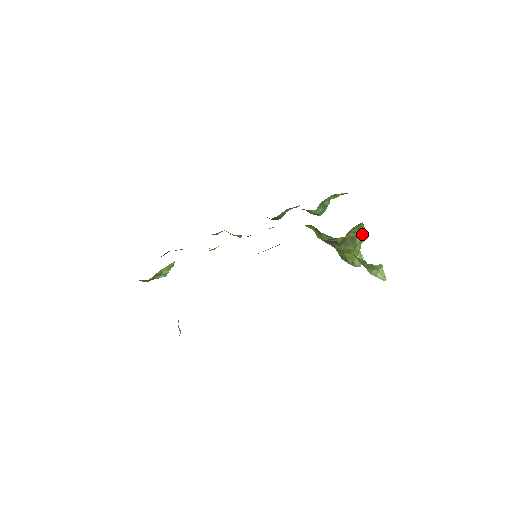
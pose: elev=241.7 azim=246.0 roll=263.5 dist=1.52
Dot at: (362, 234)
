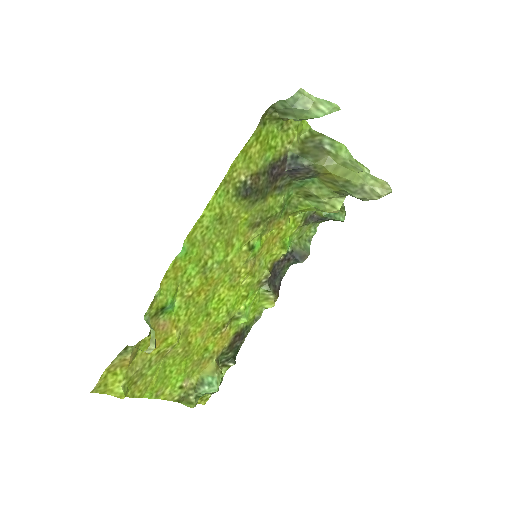
Dot at: (327, 141)
